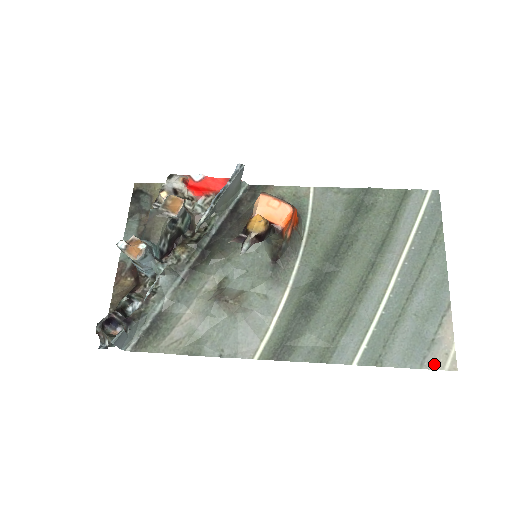
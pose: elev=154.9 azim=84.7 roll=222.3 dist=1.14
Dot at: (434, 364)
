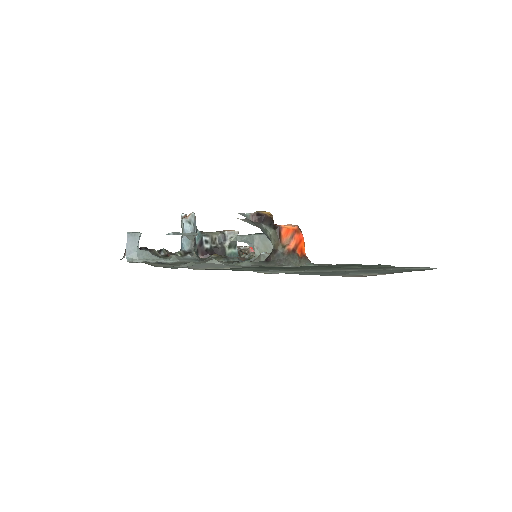
Dot at: (333, 275)
